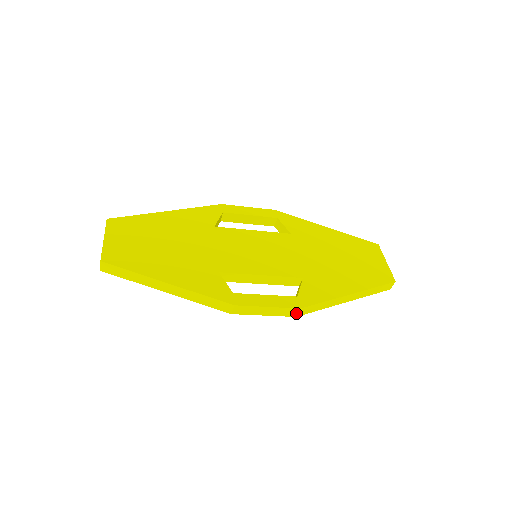
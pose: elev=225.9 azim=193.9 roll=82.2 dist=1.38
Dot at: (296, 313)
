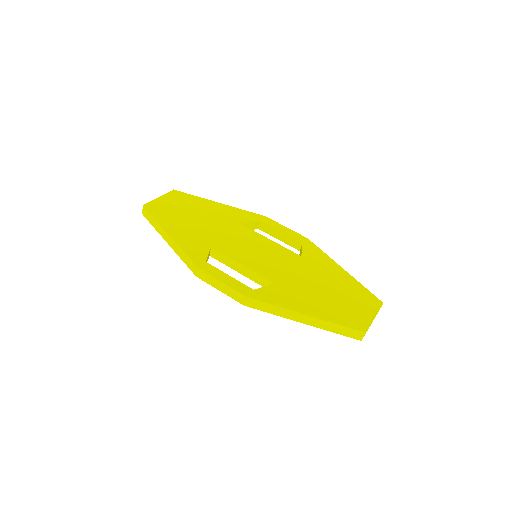
Dot at: (244, 301)
